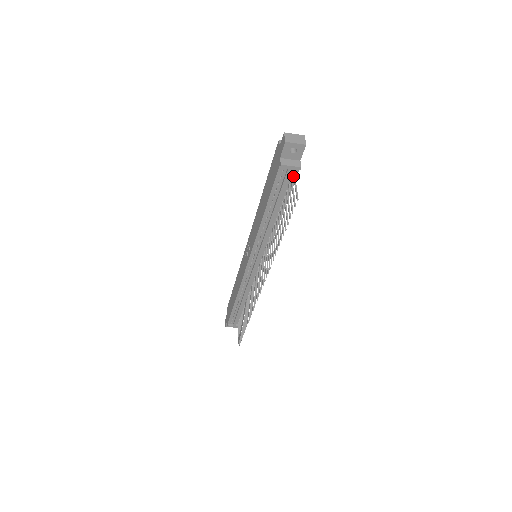
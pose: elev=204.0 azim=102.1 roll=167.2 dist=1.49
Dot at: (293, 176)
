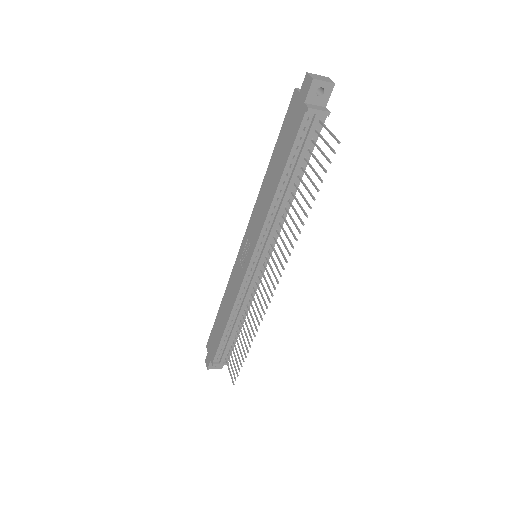
Dot at: (321, 124)
